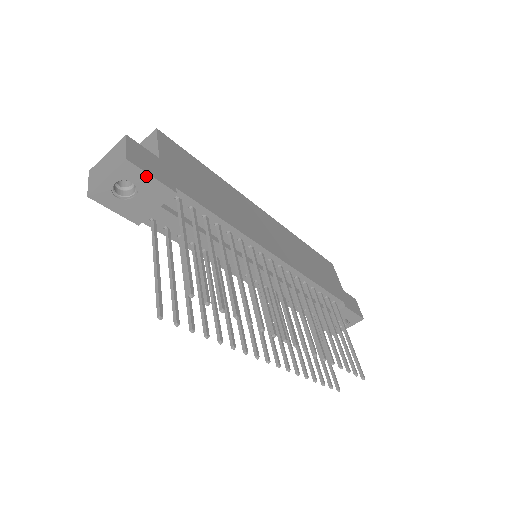
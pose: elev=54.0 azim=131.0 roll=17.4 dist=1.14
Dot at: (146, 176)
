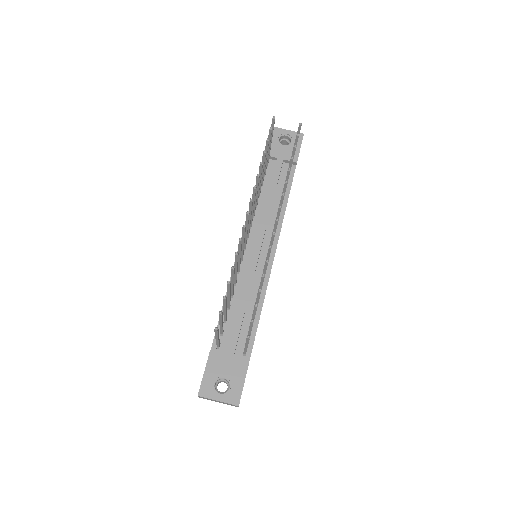
Dot at: (299, 145)
